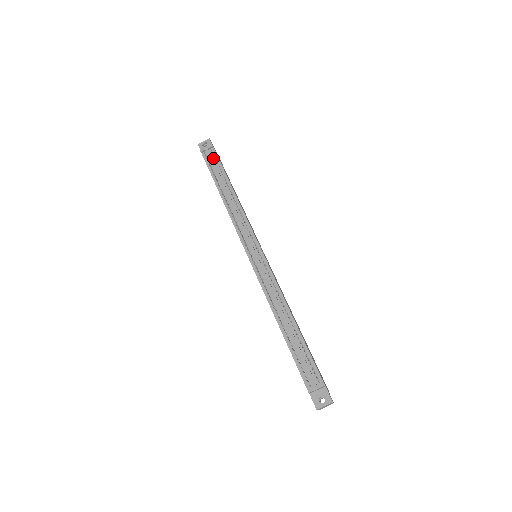
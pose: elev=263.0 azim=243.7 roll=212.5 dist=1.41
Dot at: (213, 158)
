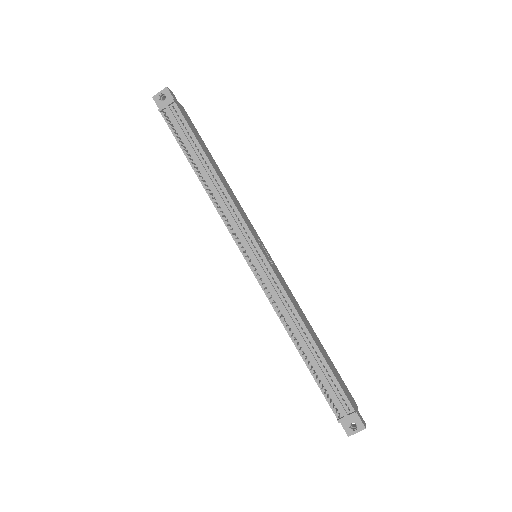
Dot at: (178, 120)
